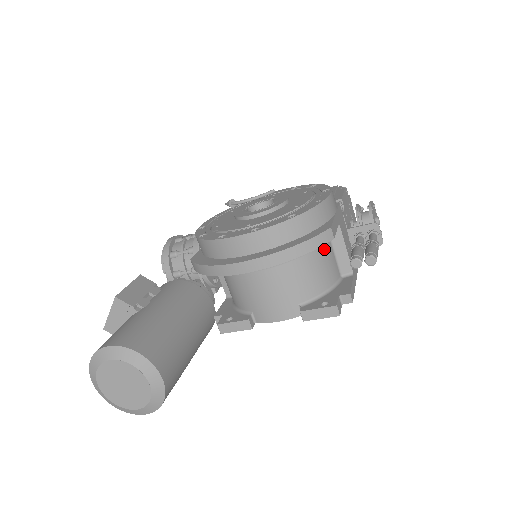
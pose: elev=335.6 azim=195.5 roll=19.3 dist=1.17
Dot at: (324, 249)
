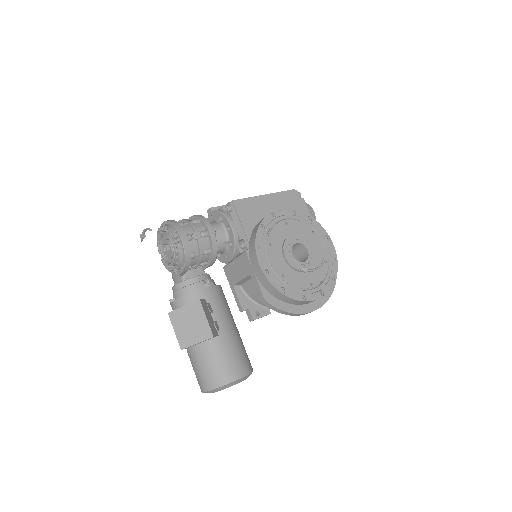
Dot at: occluded
